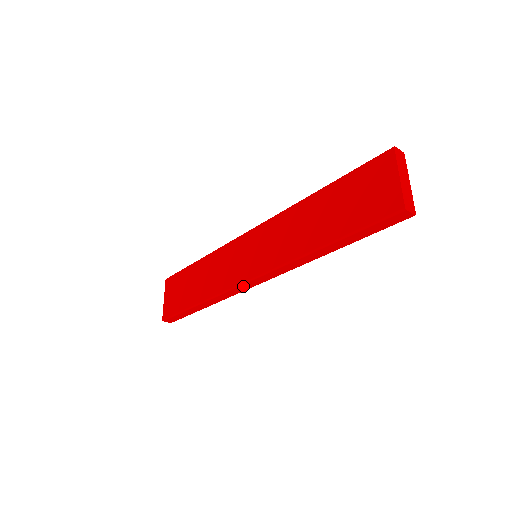
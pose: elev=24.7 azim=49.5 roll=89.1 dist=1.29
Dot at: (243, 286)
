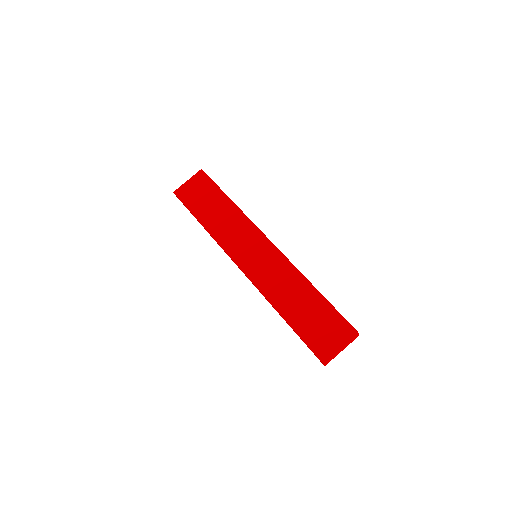
Dot at: (233, 260)
